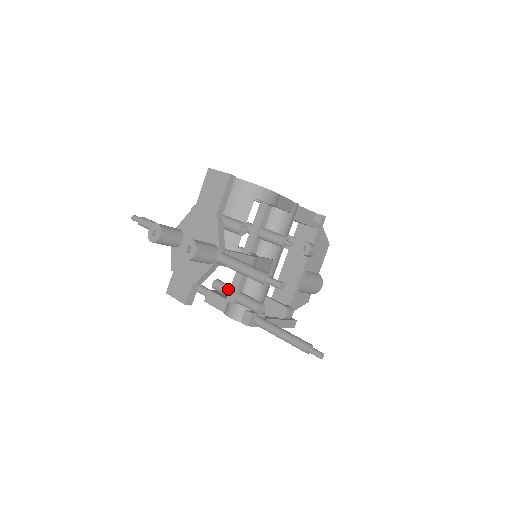
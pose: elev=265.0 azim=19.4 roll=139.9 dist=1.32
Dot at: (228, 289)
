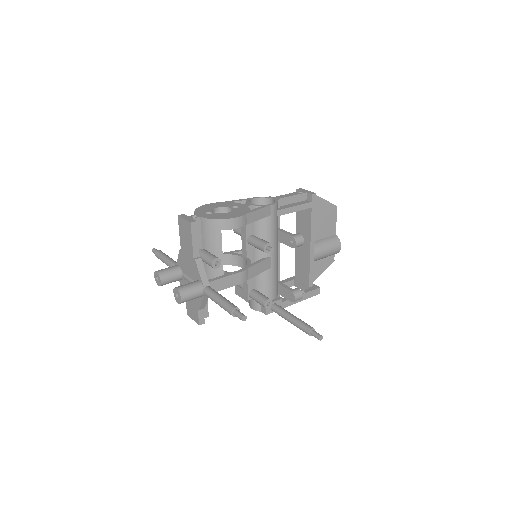
Dot at: occluded
